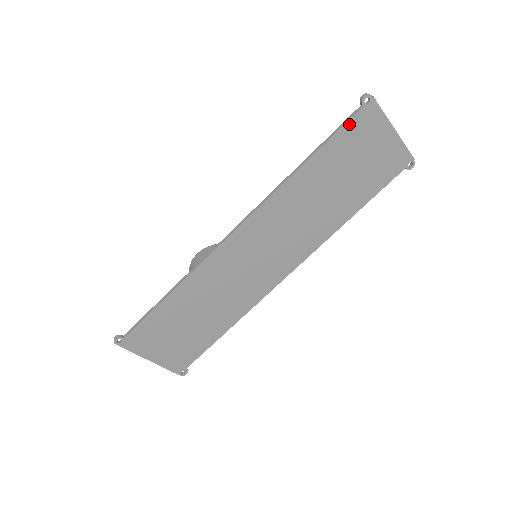
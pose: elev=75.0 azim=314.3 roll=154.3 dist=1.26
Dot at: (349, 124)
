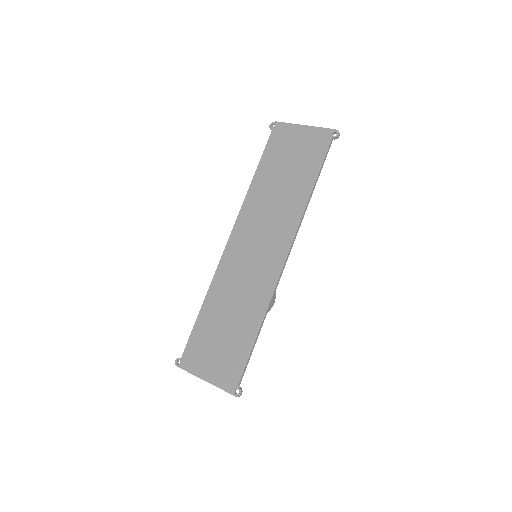
Dot at: (270, 142)
